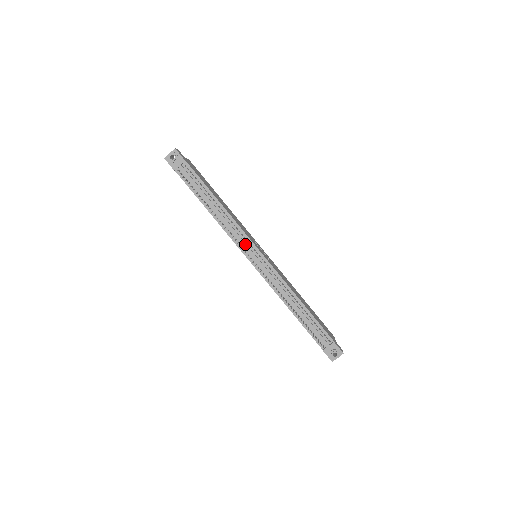
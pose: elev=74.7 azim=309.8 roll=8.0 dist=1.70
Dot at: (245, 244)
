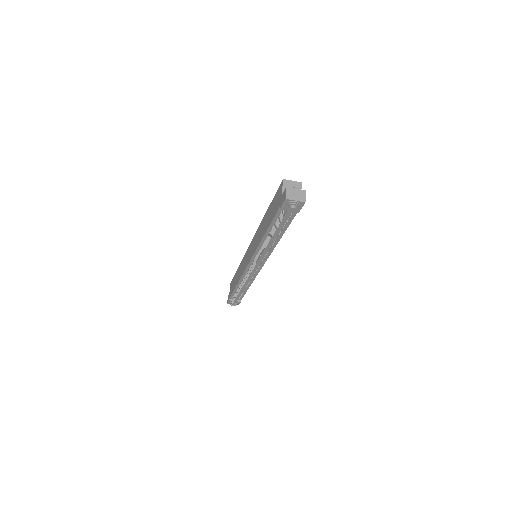
Dot at: occluded
